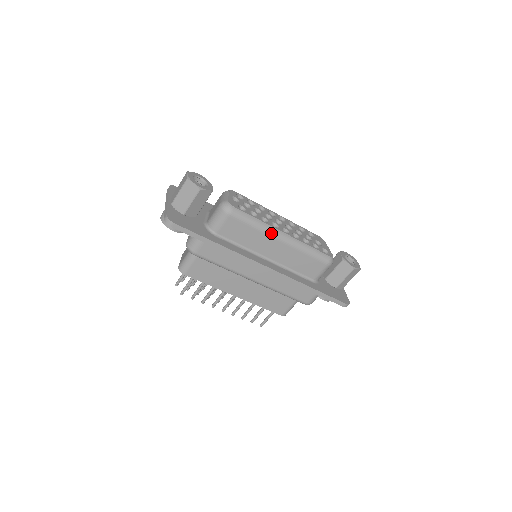
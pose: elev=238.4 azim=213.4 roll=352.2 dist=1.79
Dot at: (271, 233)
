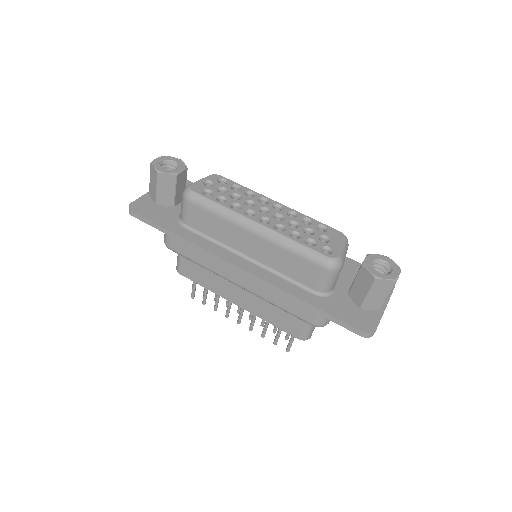
Dot at: (239, 222)
